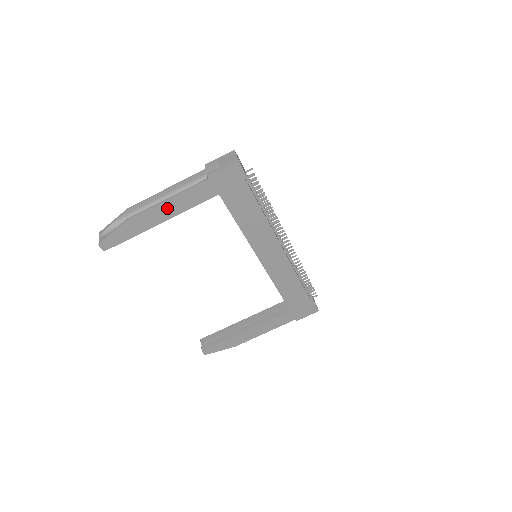
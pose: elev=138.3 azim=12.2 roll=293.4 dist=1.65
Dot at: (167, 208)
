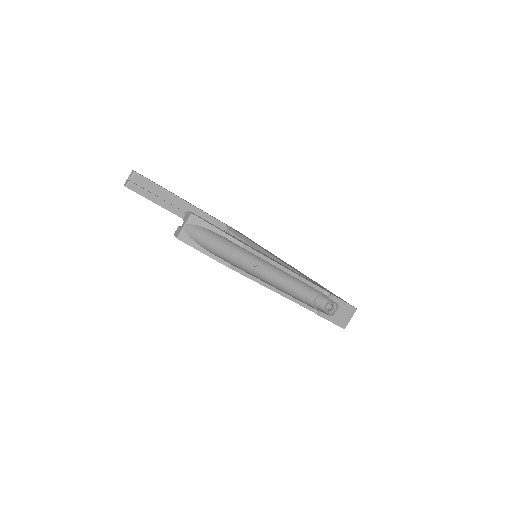
Dot at: occluded
